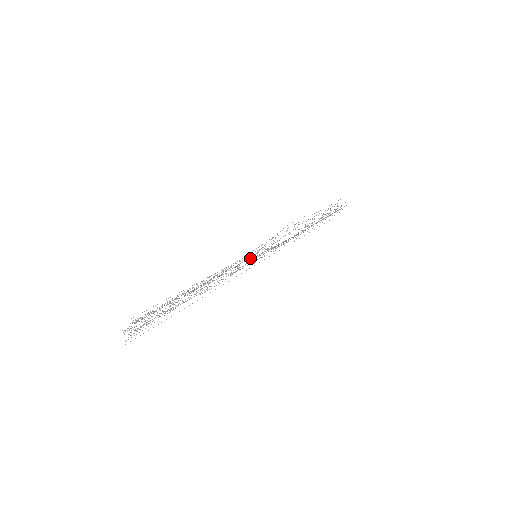
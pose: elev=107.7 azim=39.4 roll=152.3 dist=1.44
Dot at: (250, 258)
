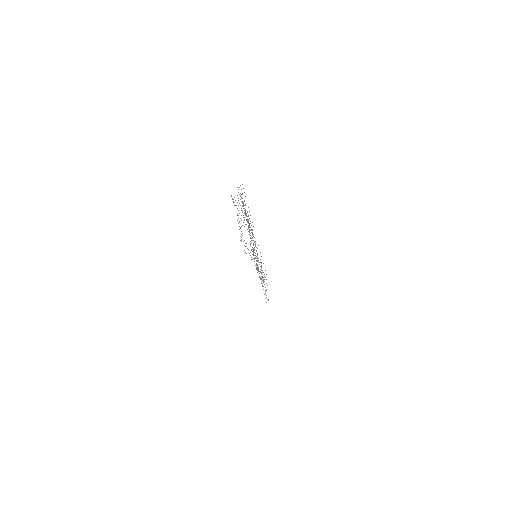
Dot at: occluded
